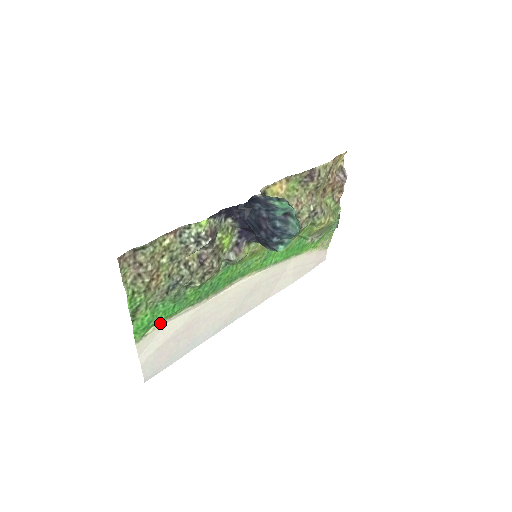
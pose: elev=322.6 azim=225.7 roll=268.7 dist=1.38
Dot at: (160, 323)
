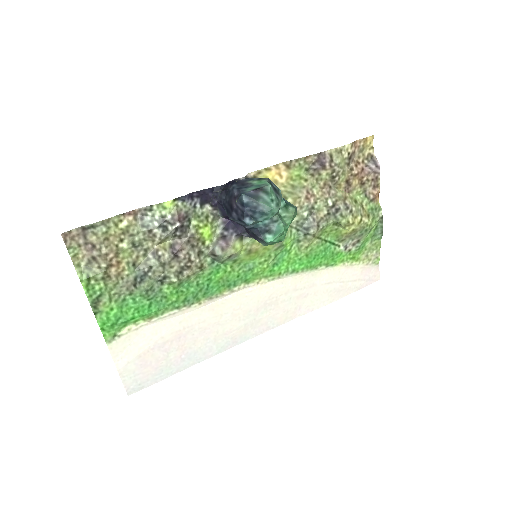
Dot at: (137, 324)
